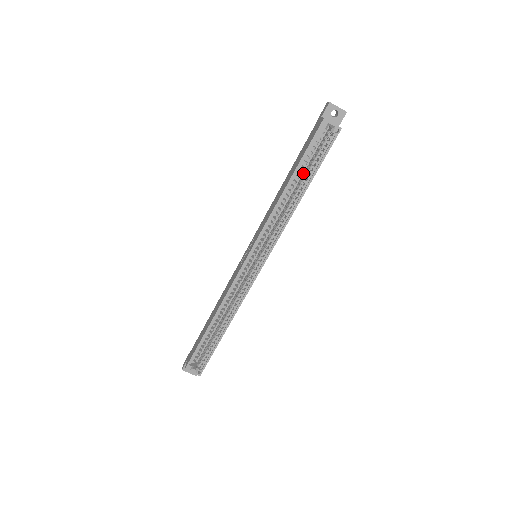
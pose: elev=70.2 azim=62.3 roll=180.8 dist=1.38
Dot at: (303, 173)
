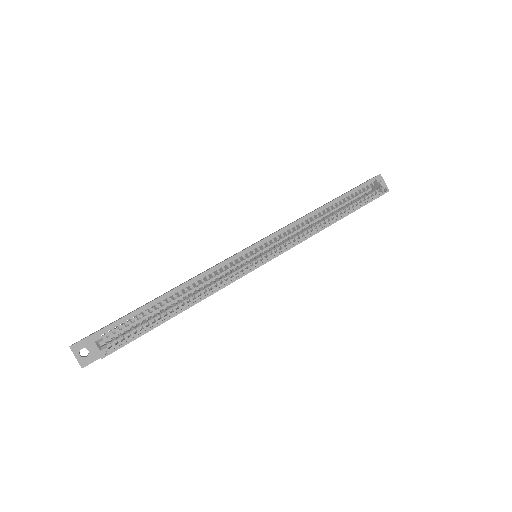
Dot at: occluded
